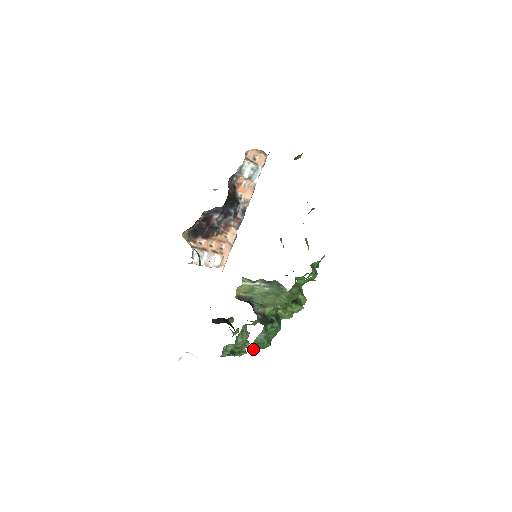
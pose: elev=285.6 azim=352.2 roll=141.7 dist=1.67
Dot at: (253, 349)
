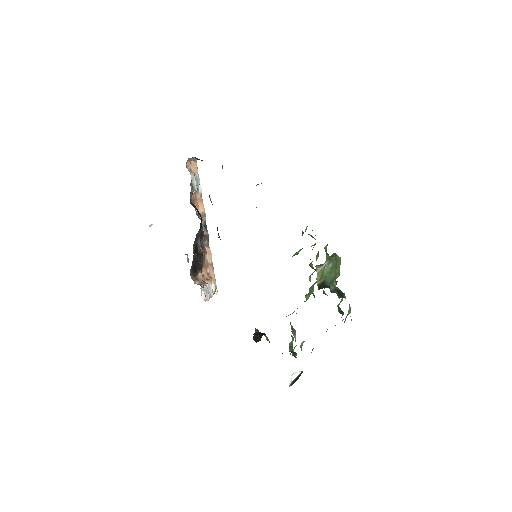
Dot at: (326, 331)
